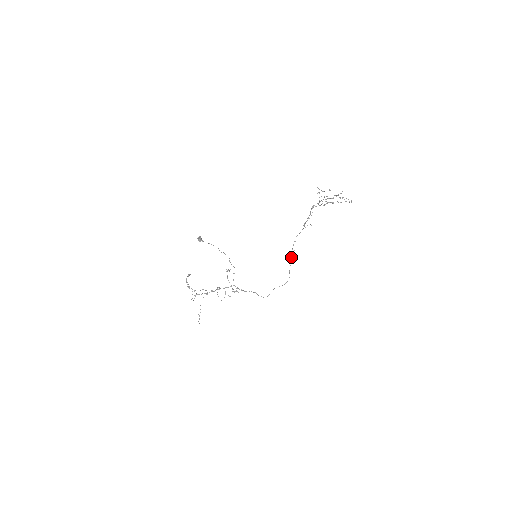
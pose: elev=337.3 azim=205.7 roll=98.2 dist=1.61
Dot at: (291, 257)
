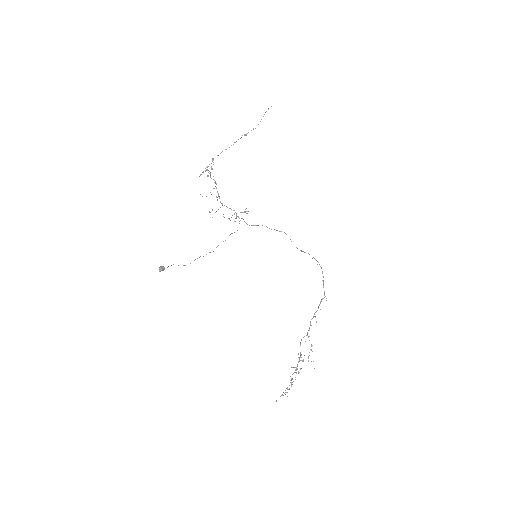
Dot at: (314, 258)
